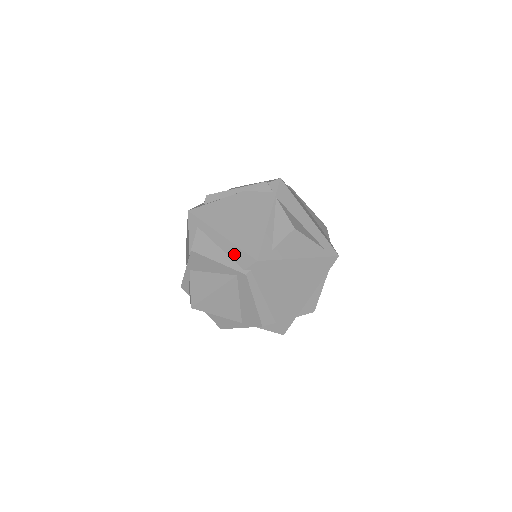
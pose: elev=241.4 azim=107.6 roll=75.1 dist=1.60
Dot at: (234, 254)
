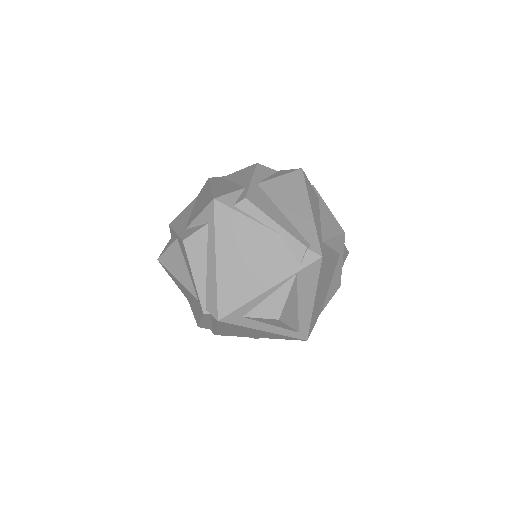
Dot at: (210, 288)
